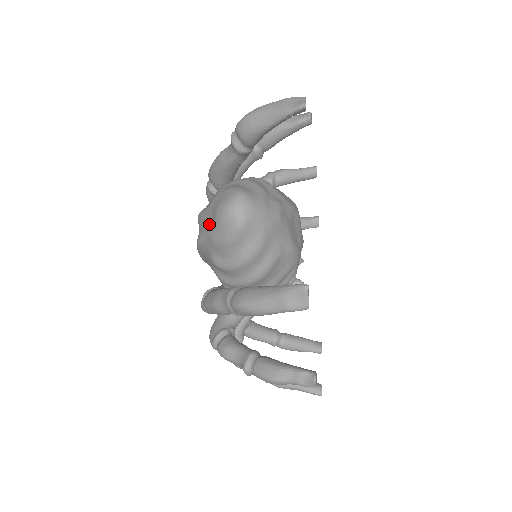
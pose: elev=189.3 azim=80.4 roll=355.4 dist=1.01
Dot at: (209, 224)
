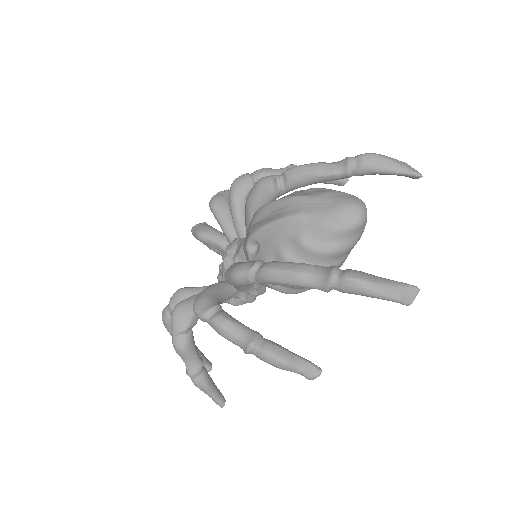
Dot at: (322, 209)
